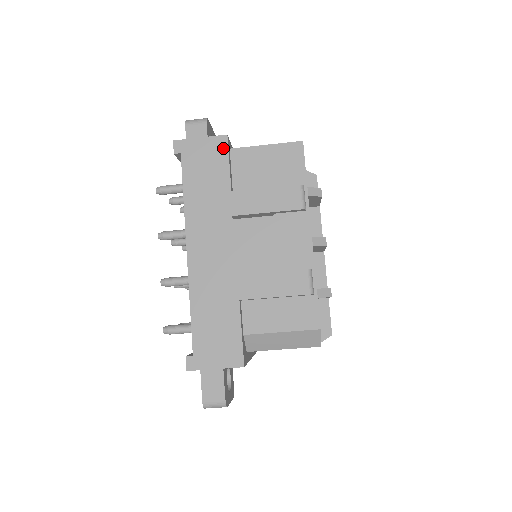
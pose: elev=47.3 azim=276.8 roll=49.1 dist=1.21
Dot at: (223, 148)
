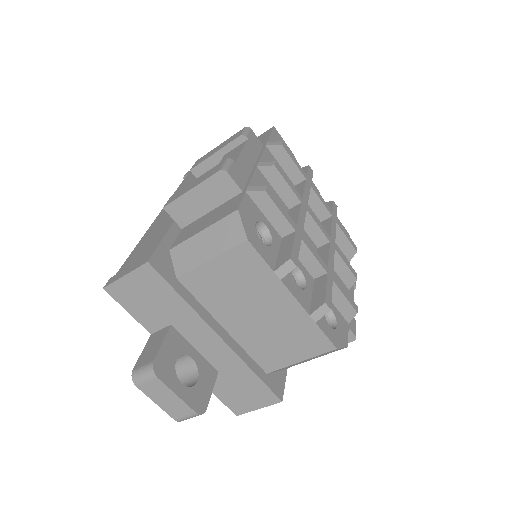
Dot at: occluded
